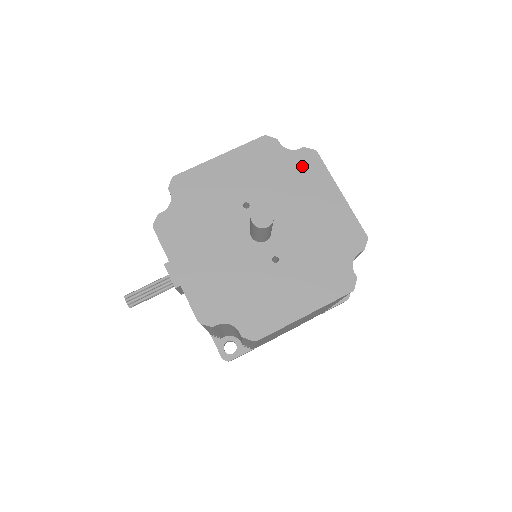
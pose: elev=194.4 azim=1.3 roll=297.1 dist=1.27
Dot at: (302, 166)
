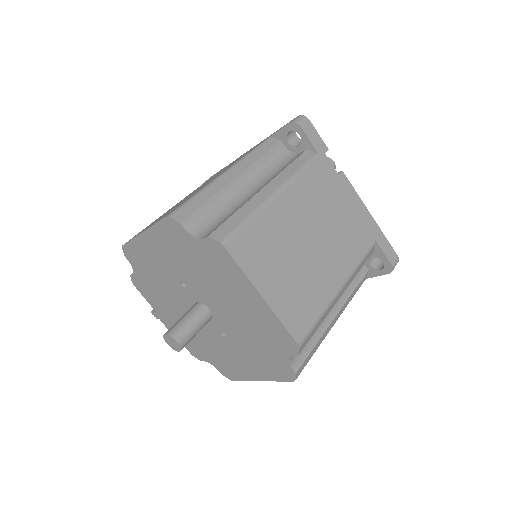
Dot at: (214, 259)
